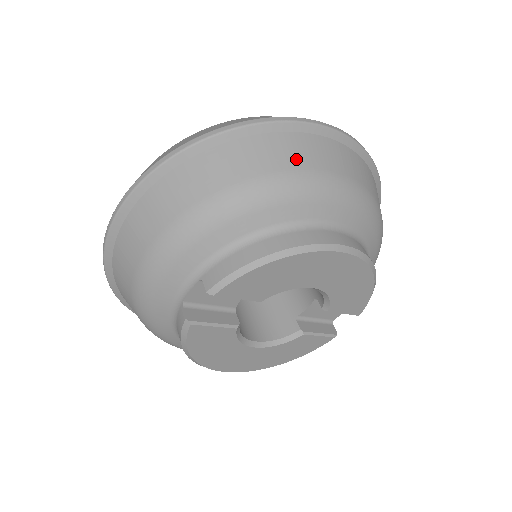
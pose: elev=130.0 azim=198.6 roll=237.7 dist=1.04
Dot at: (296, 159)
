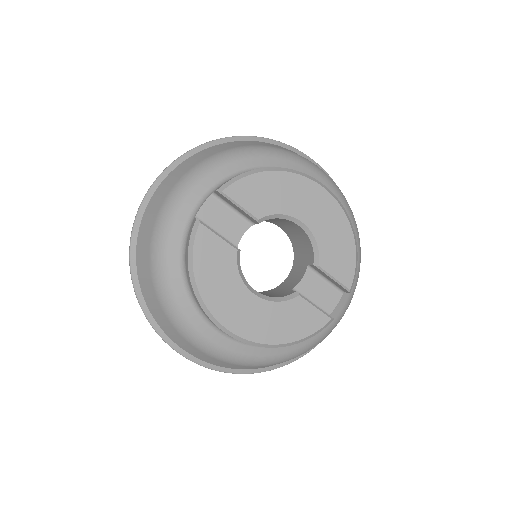
Dot at: (283, 148)
